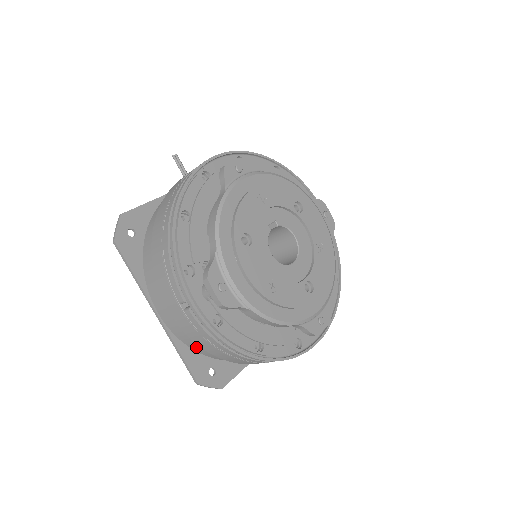
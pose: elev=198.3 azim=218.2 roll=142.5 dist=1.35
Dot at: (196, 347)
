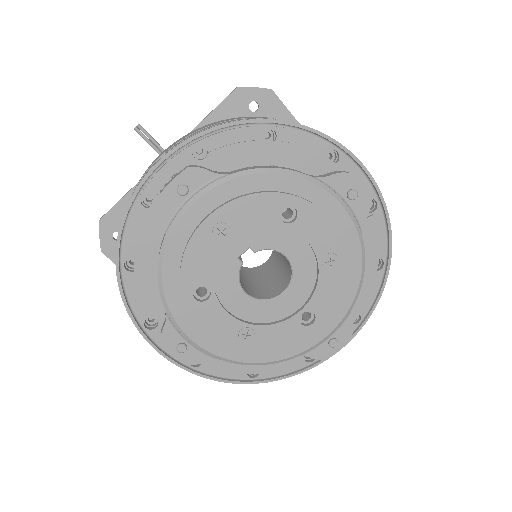
Dot at: occluded
